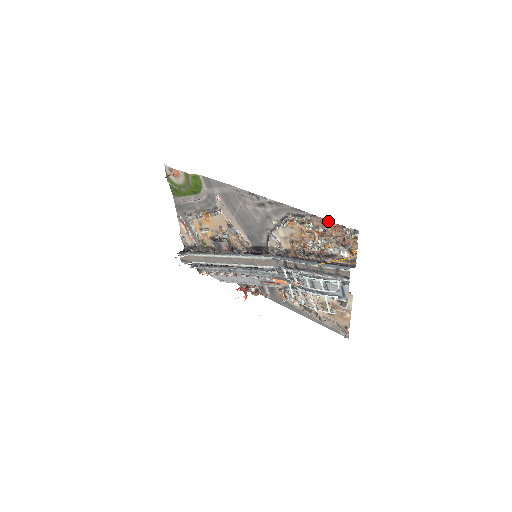
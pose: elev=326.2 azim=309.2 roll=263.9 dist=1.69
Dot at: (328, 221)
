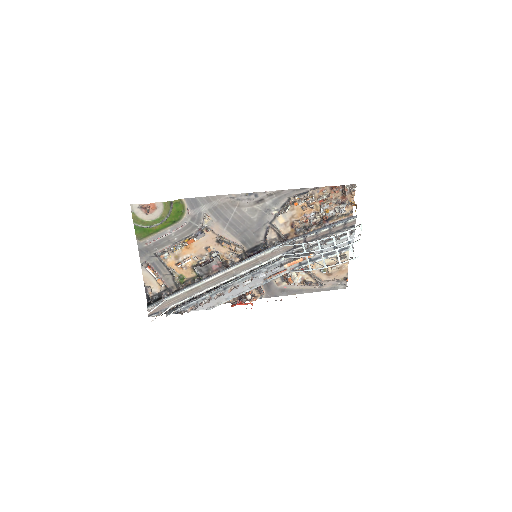
Dot at: (328, 187)
